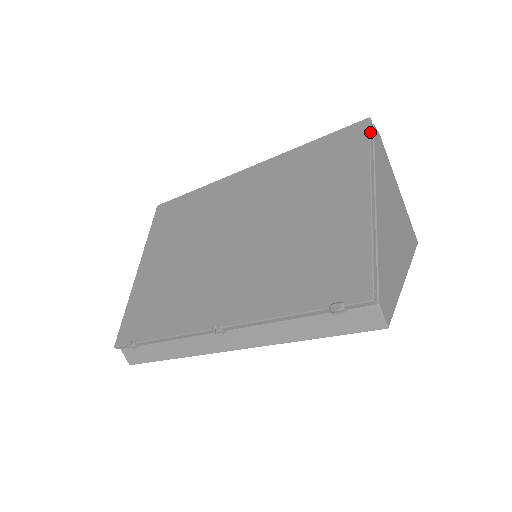
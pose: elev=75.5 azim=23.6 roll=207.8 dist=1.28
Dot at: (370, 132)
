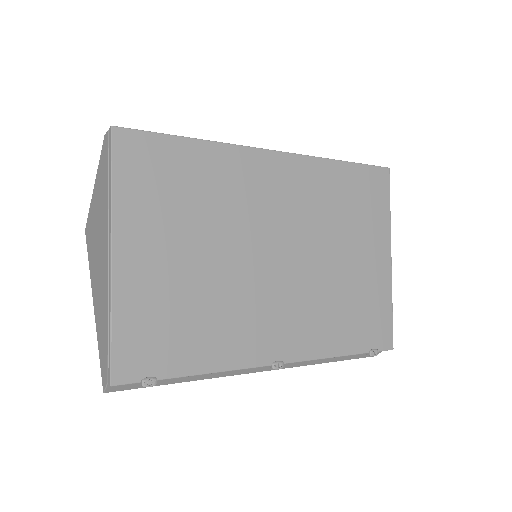
Dot at: occluded
